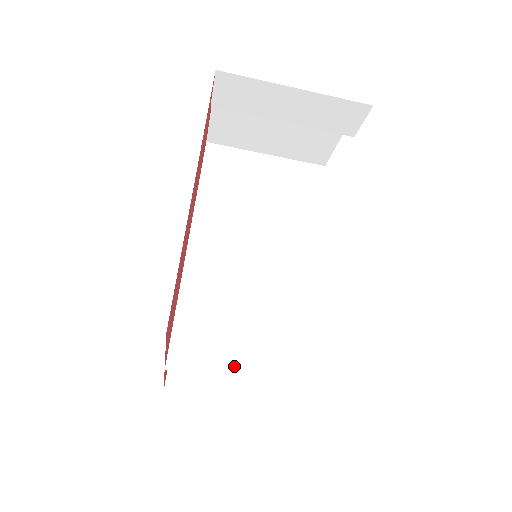
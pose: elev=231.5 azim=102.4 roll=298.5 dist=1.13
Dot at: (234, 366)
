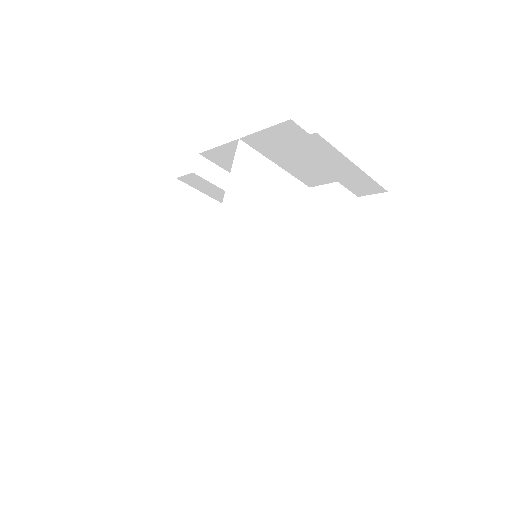
Dot at: (230, 343)
